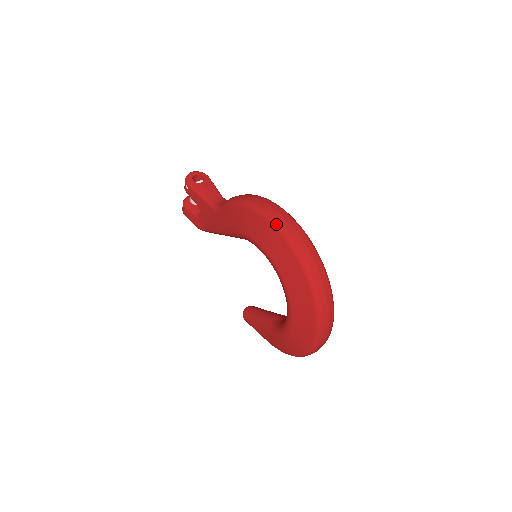
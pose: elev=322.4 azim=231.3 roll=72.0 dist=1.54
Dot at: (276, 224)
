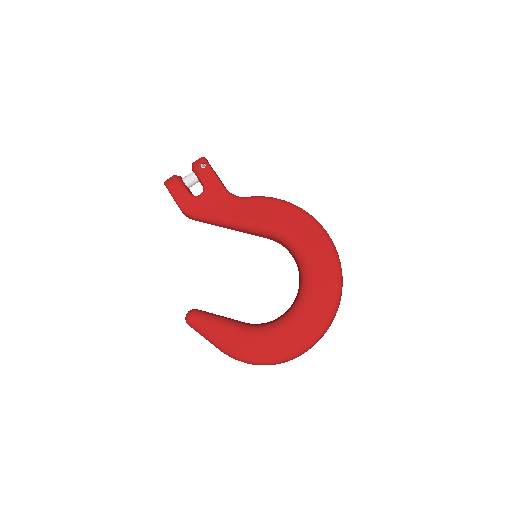
Dot at: (324, 230)
